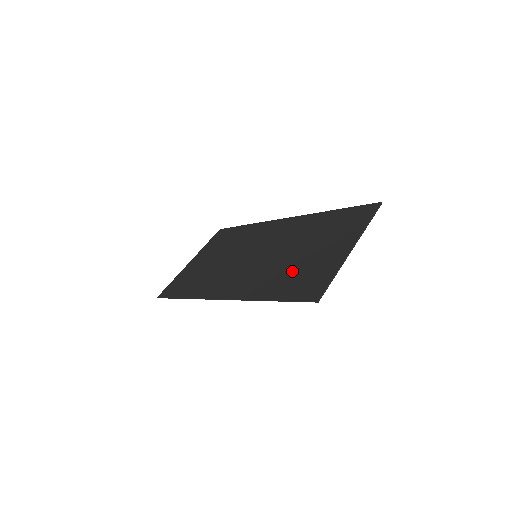
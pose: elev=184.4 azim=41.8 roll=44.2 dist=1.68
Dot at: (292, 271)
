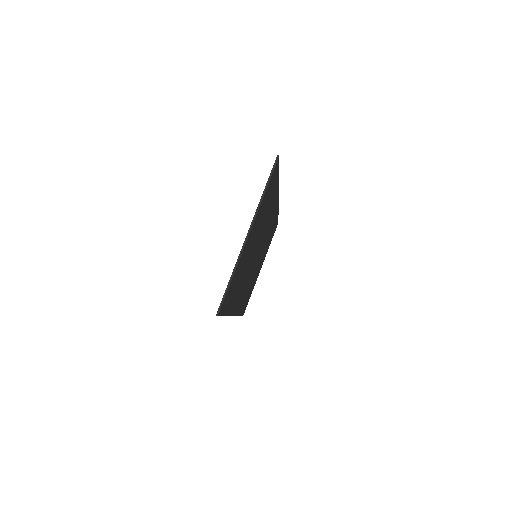
Dot at: occluded
